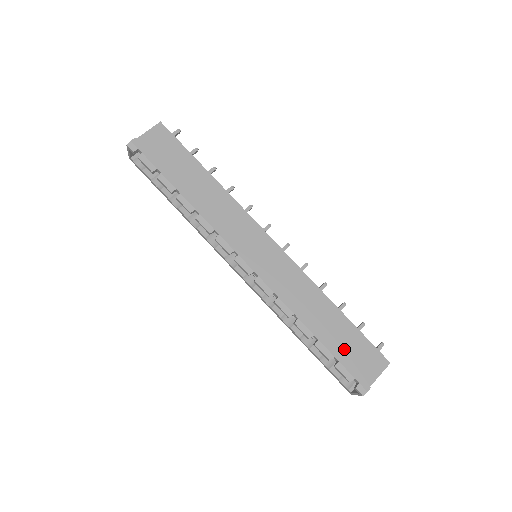
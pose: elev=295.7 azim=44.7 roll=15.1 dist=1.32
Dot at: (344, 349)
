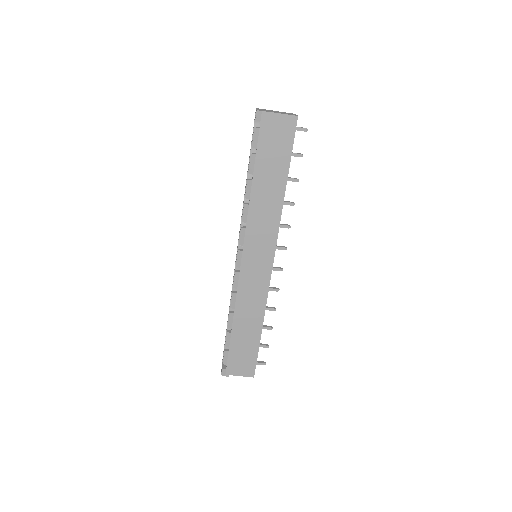
Dot at: (239, 349)
